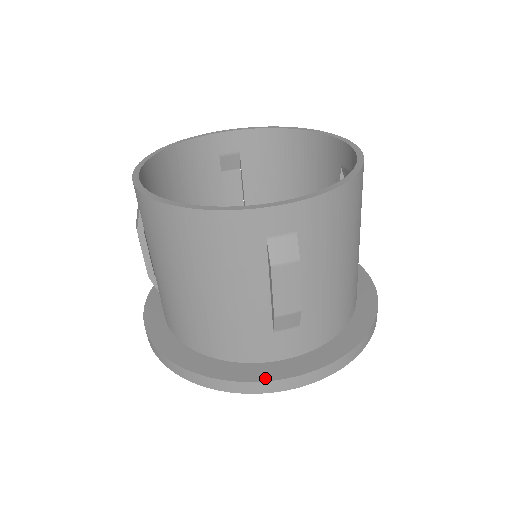
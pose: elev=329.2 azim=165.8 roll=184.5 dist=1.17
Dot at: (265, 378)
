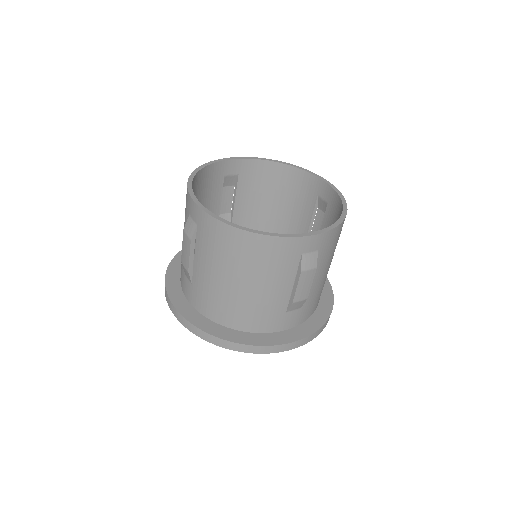
Dot at: (279, 343)
